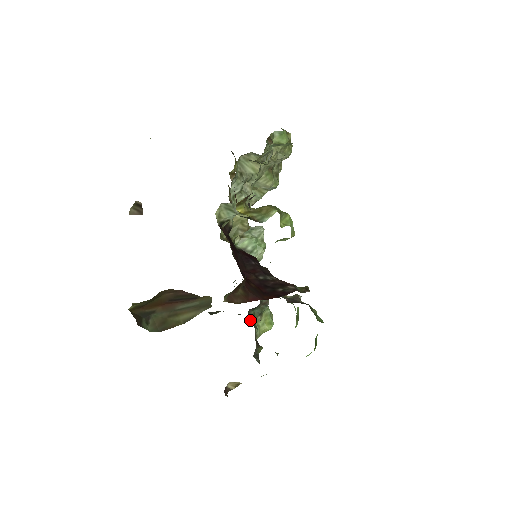
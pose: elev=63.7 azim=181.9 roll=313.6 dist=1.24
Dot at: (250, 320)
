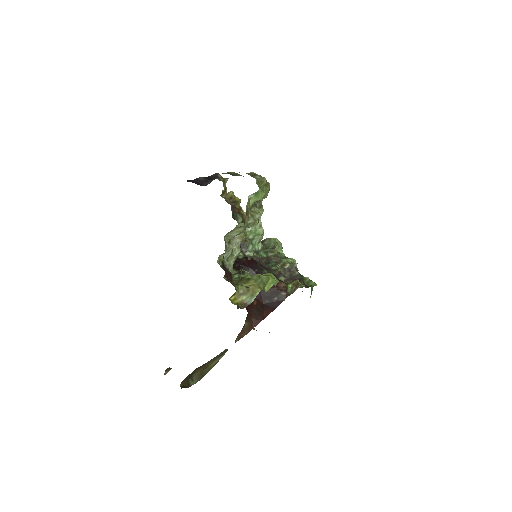
Dot at: occluded
